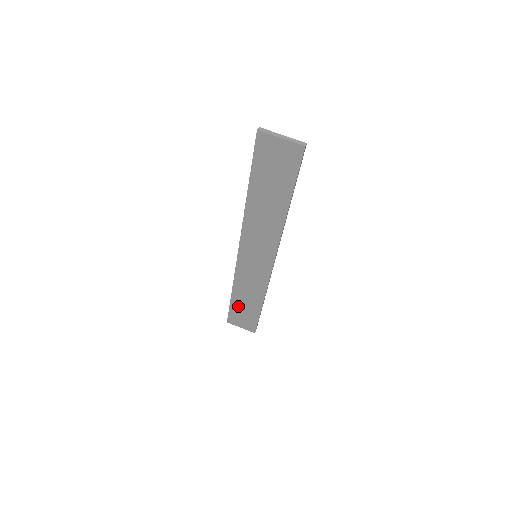
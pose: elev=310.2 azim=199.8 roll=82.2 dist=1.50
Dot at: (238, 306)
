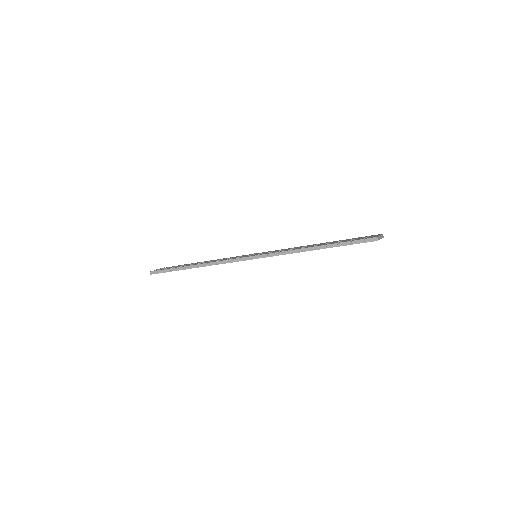
Dot at: occluded
